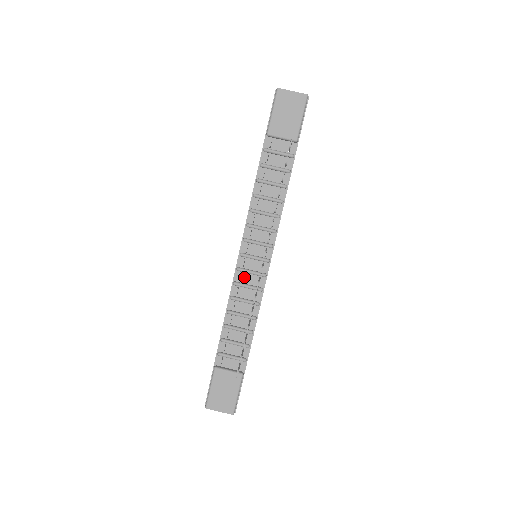
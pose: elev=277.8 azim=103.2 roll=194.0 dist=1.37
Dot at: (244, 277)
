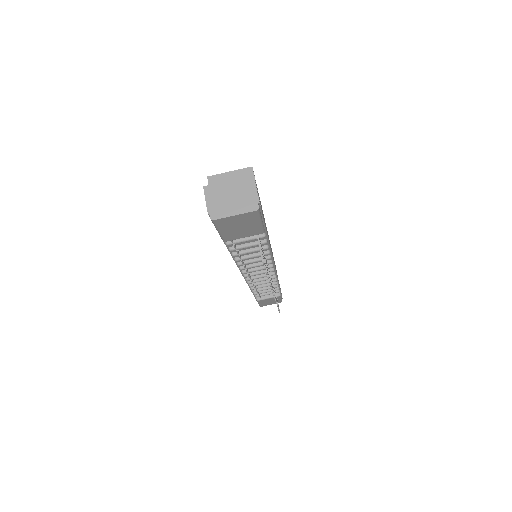
Dot at: occluded
